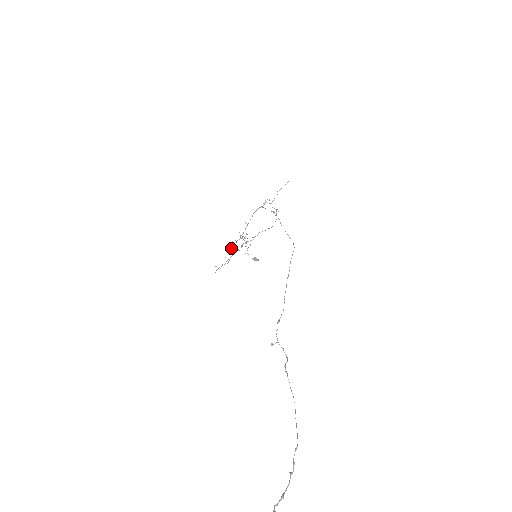
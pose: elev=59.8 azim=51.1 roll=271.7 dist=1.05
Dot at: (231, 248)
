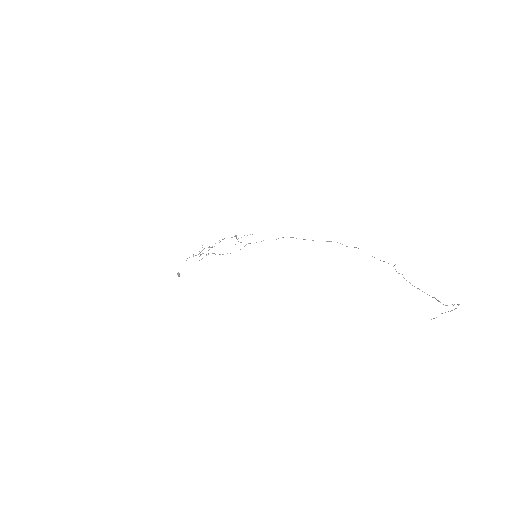
Dot at: occluded
